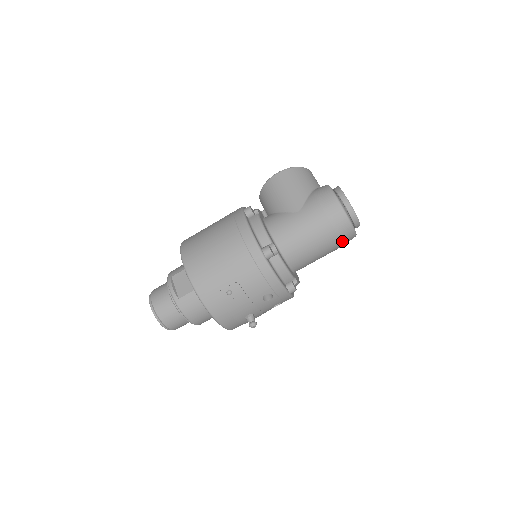
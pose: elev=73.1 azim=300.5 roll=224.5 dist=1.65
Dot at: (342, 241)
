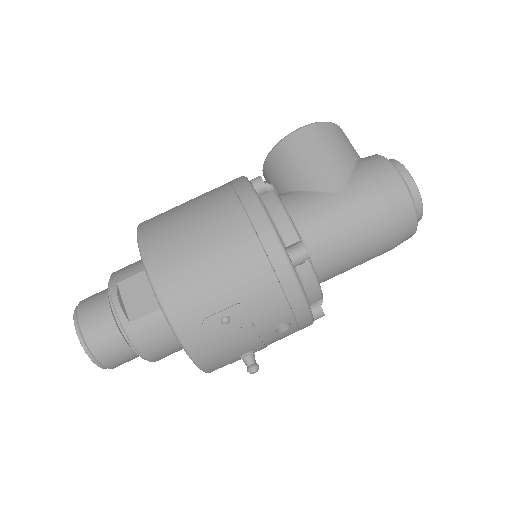
Dot at: (396, 243)
